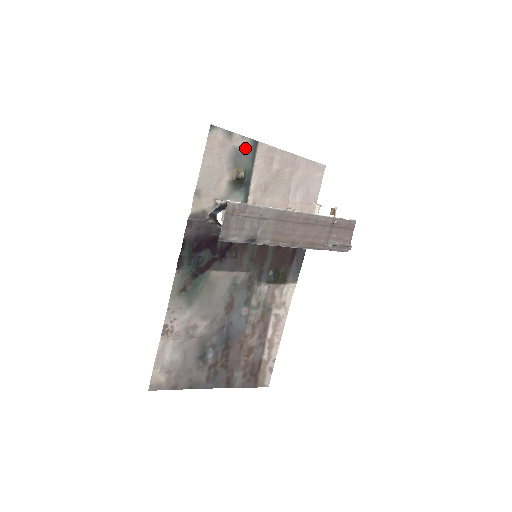
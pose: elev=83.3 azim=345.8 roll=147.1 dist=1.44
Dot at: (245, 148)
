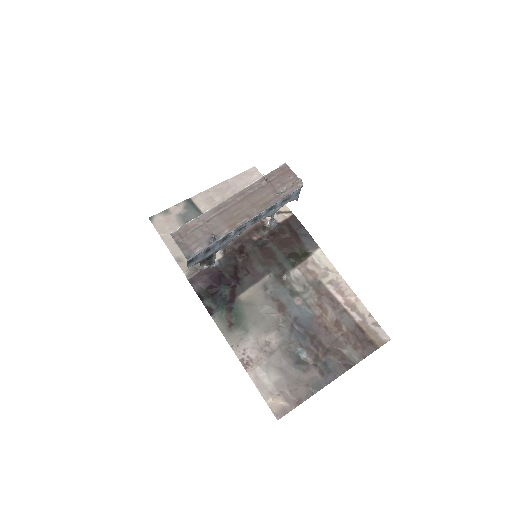
Dot at: (185, 209)
